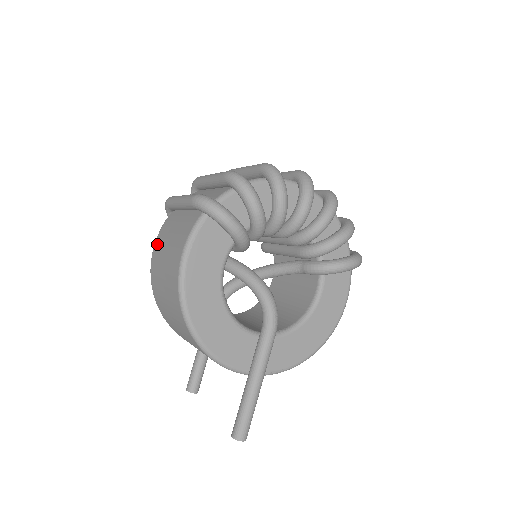
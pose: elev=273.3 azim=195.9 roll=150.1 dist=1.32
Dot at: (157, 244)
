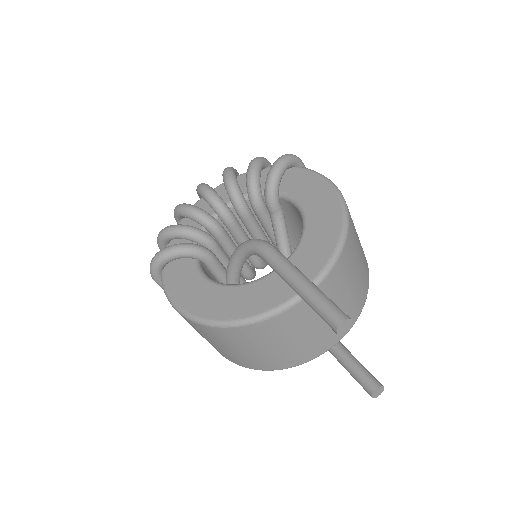
Dot at: occluded
